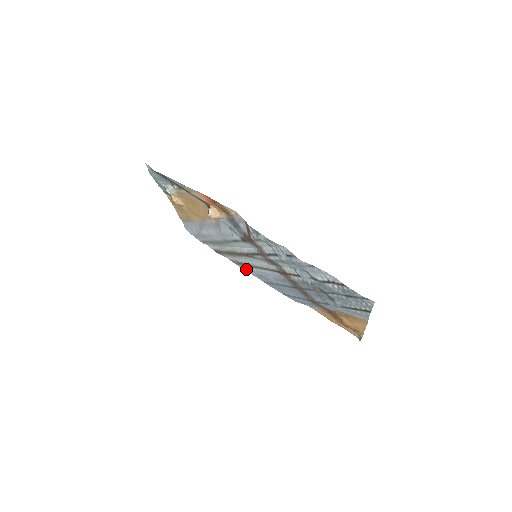
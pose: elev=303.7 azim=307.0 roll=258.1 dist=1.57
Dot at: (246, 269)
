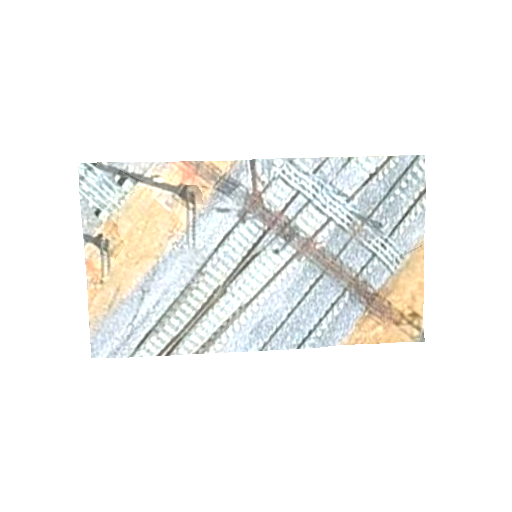
Dot at: (227, 343)
